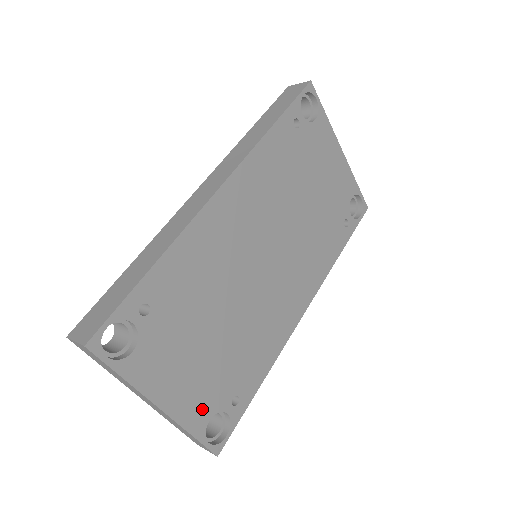
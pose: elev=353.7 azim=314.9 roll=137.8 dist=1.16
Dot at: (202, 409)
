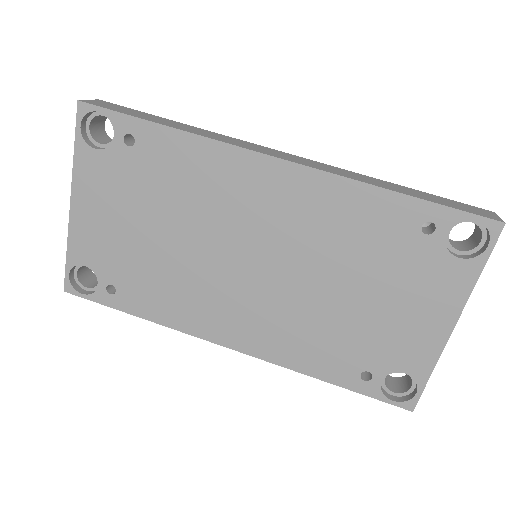
Dot at: (89, 252)
